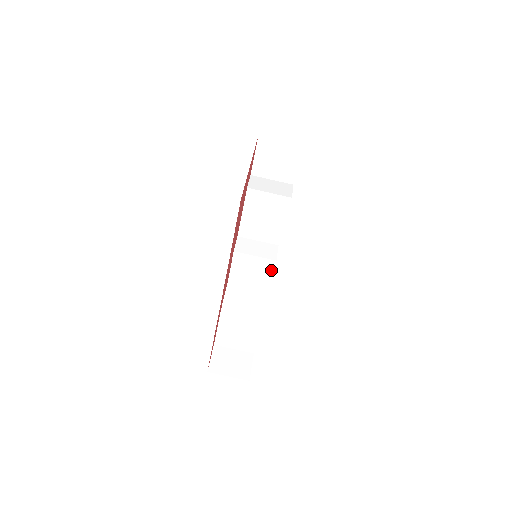
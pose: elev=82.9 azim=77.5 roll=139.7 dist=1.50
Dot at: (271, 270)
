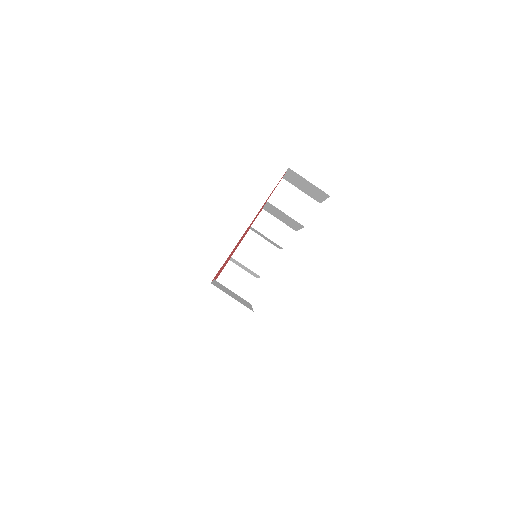
Dot at: (281, 248)
